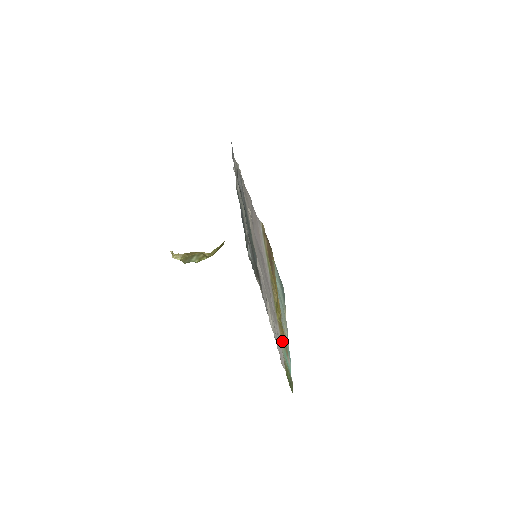
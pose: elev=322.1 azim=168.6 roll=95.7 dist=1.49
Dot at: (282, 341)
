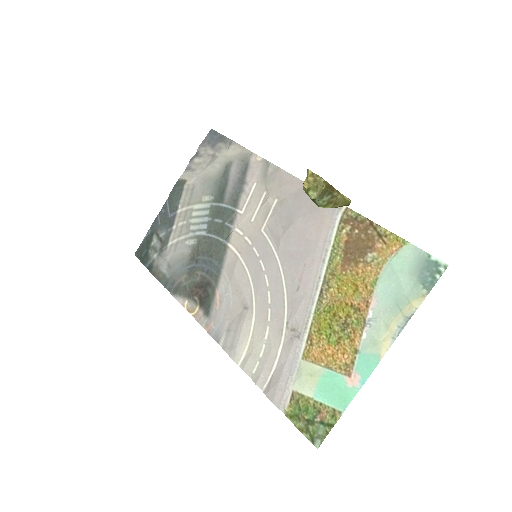
Dot at: (314, 361)
